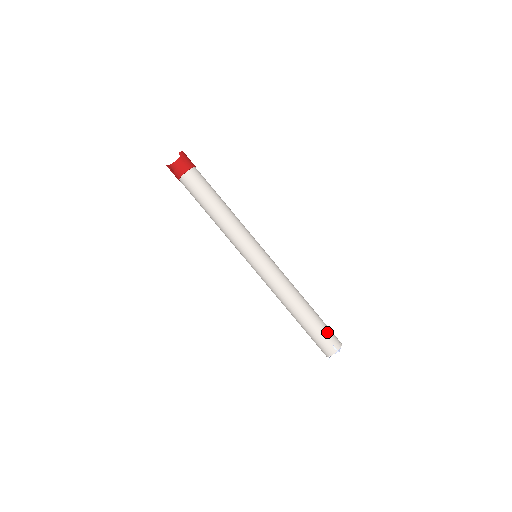
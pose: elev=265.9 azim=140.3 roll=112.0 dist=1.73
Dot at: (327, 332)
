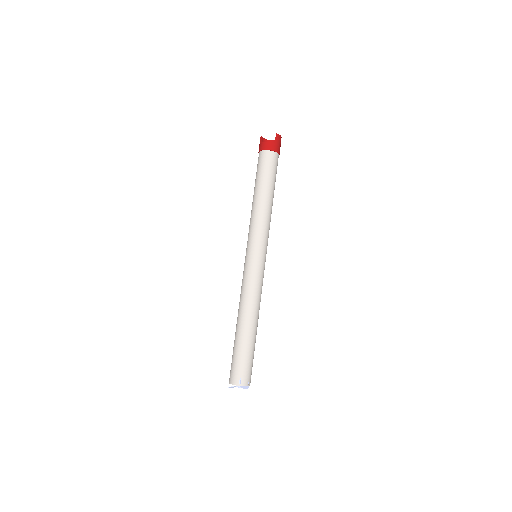
Dot at: (247, 363)
